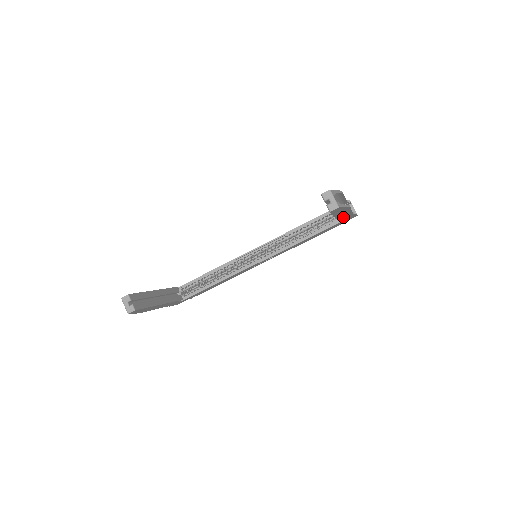
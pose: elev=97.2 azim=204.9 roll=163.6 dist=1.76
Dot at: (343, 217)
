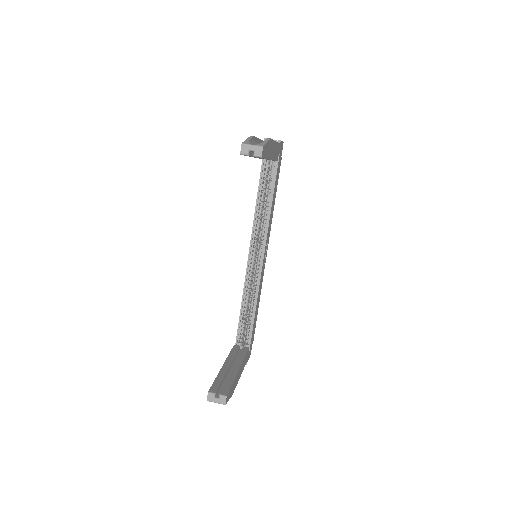
Dot at: (275, 154)
